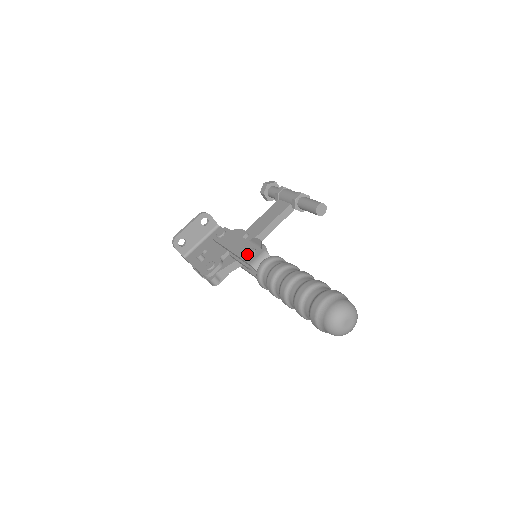
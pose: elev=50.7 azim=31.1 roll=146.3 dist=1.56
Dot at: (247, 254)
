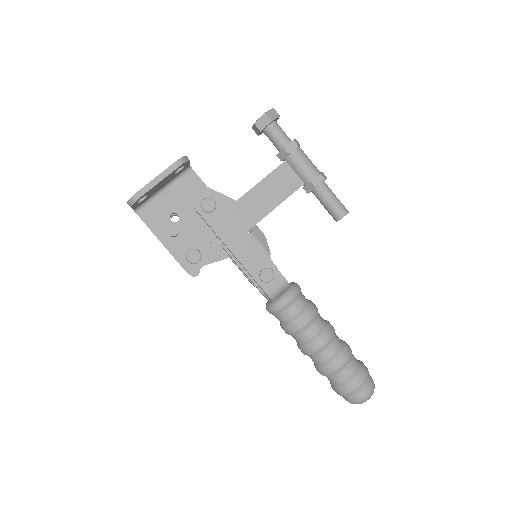
Dot at: (264, 278)
